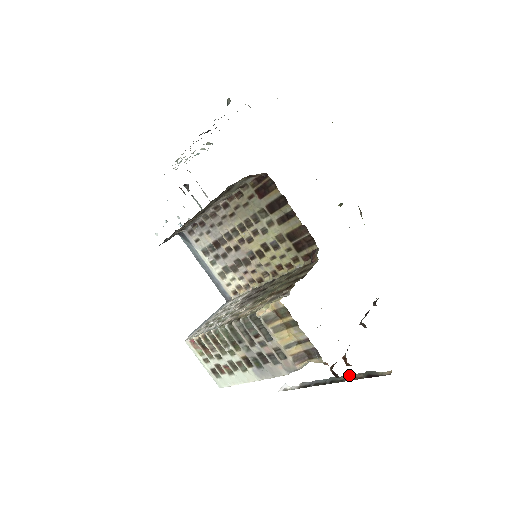
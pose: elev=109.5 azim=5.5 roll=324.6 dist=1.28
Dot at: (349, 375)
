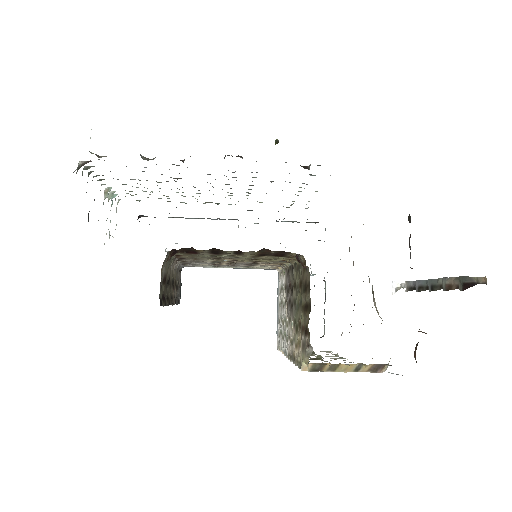
Dot at: (444, 280)
